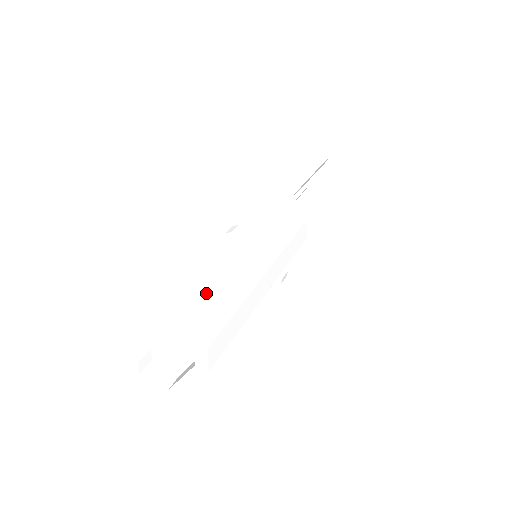
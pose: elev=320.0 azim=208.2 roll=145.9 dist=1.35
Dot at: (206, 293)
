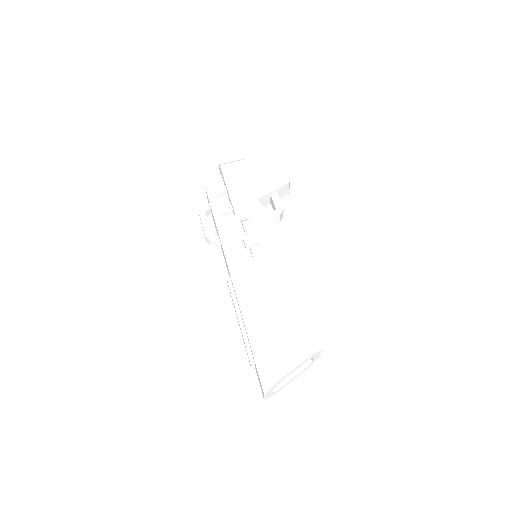
Dot at: (310, 318)
